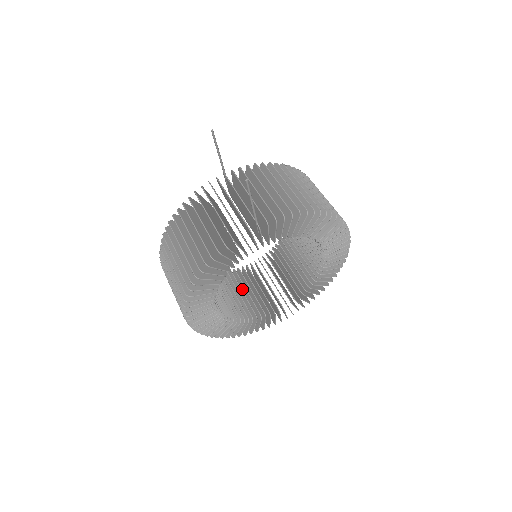
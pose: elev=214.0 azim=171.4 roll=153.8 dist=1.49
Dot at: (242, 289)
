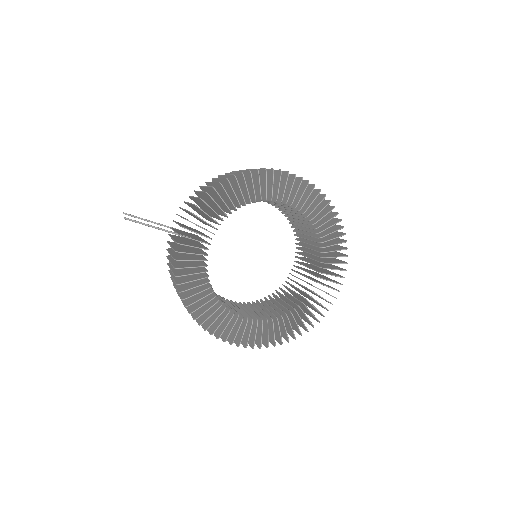
Dot at: occluded
